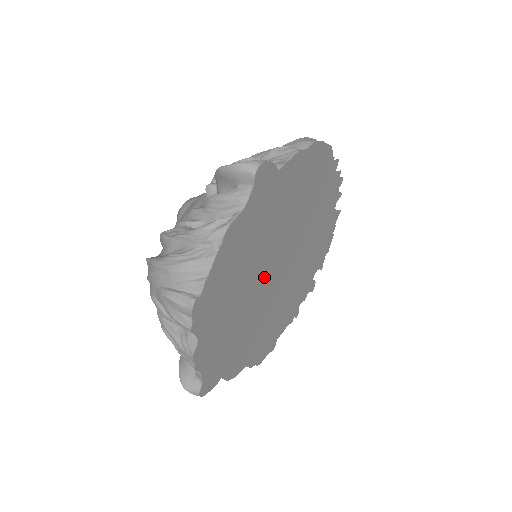
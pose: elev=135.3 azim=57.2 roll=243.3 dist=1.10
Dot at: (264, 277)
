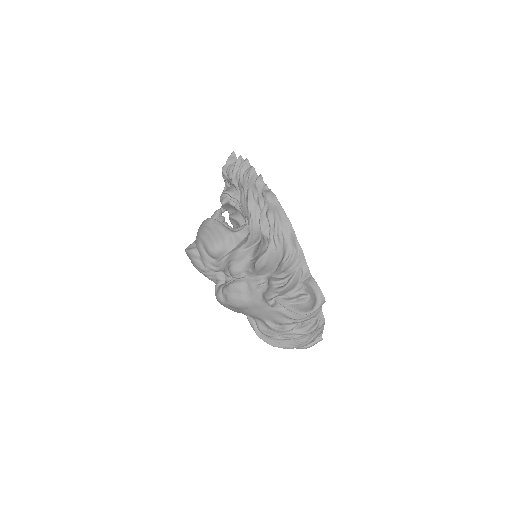
Dot at: occluded
